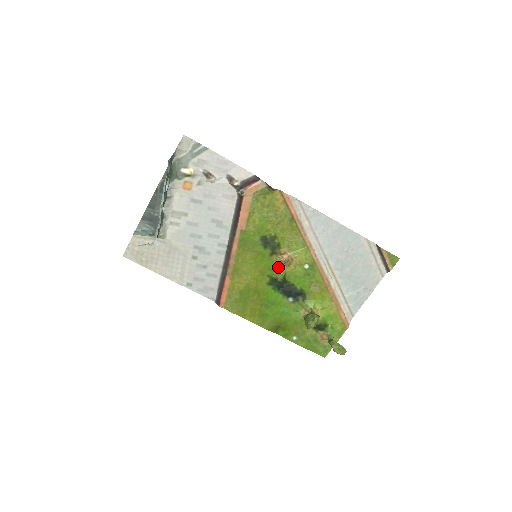
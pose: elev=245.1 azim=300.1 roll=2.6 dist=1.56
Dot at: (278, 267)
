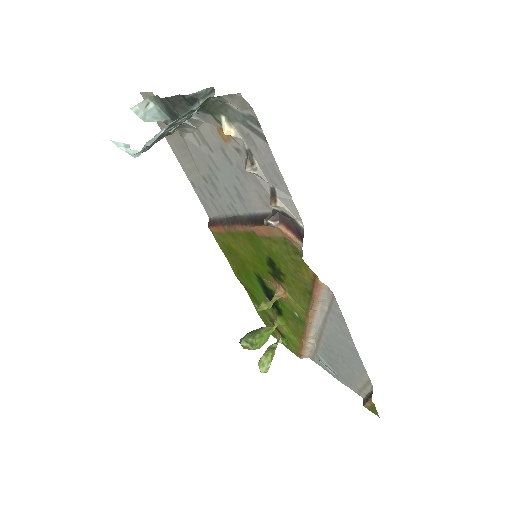
Dot at: (271, 283)
